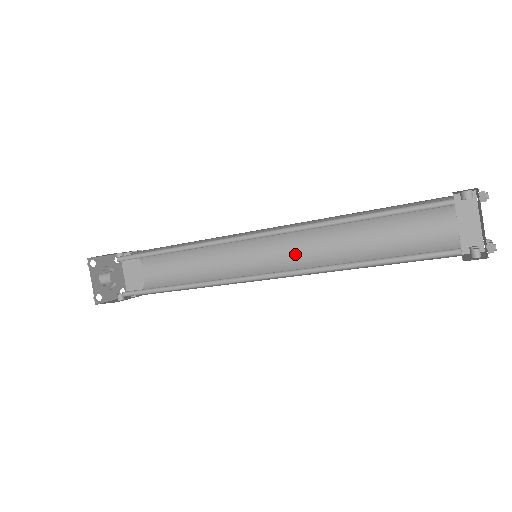
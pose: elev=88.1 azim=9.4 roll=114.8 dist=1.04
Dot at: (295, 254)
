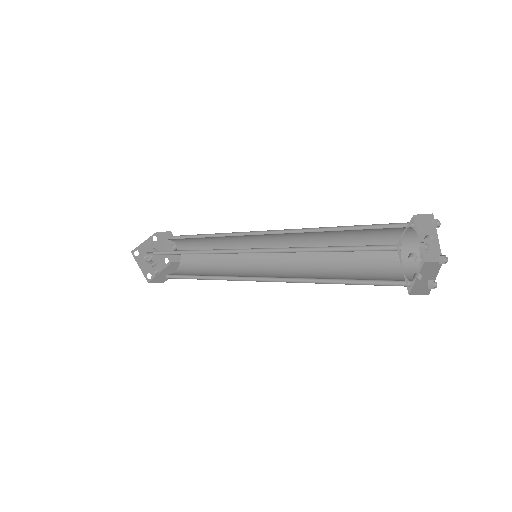
Dot at: (283, 275)
